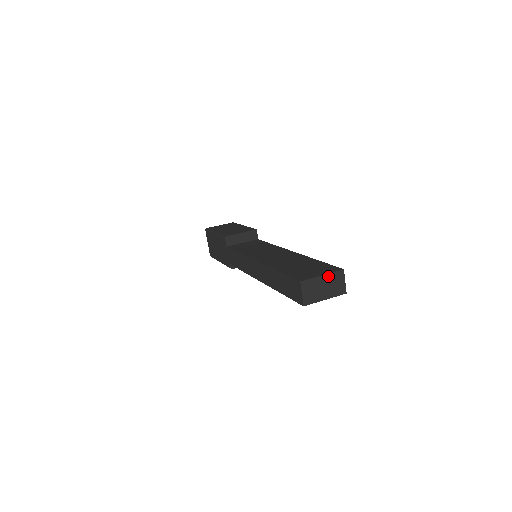
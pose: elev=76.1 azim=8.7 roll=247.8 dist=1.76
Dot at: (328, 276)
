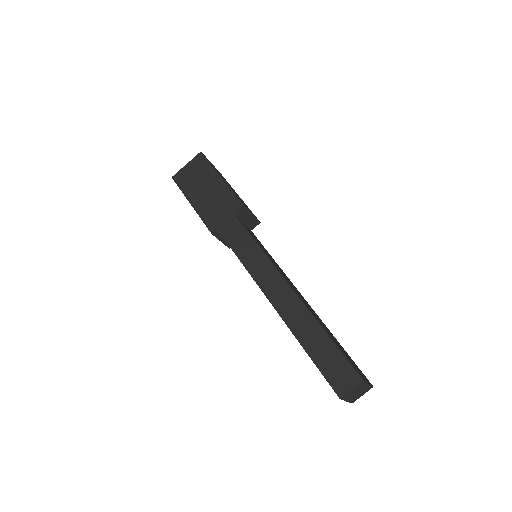
Dot at: (368, 386)
